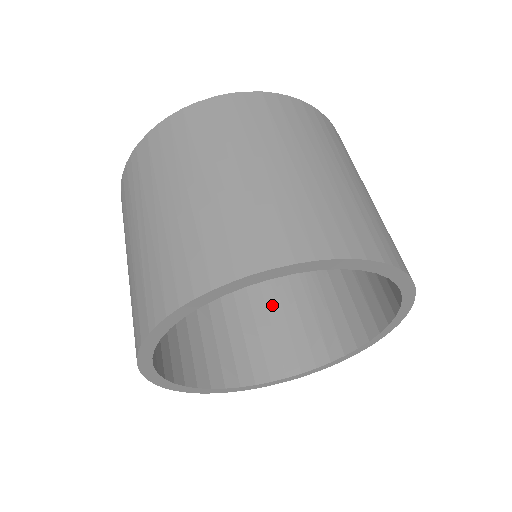
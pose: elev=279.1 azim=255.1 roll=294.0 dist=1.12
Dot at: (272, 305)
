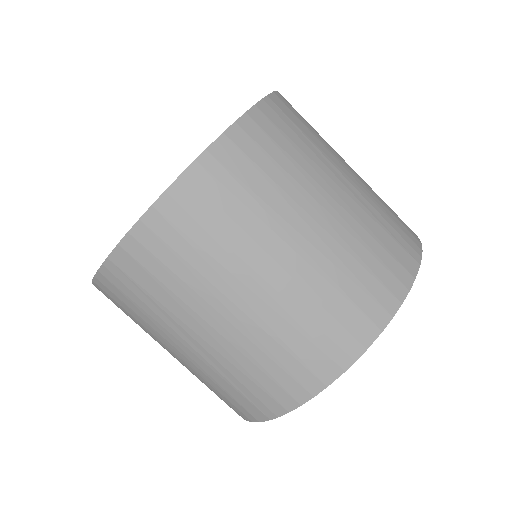
Dot at: occluded
